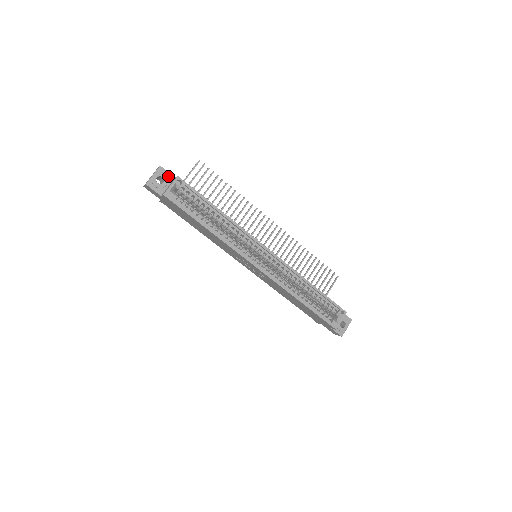
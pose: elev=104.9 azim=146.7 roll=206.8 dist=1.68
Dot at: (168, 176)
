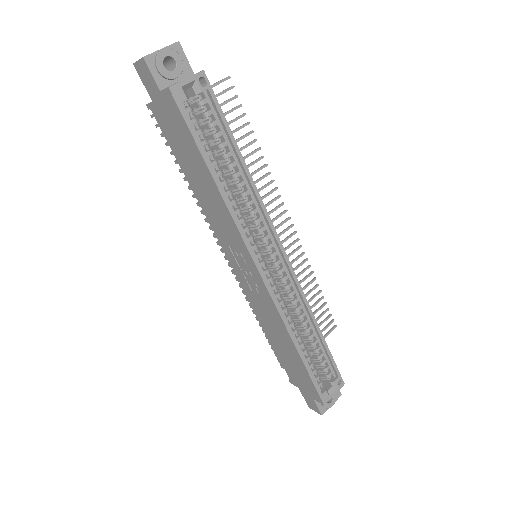
Dot at: (184, 65)
